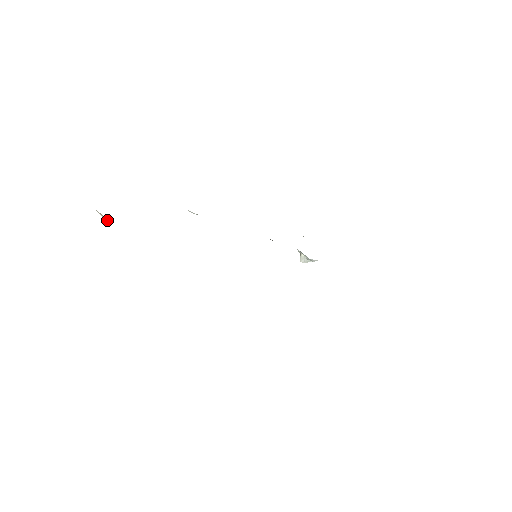
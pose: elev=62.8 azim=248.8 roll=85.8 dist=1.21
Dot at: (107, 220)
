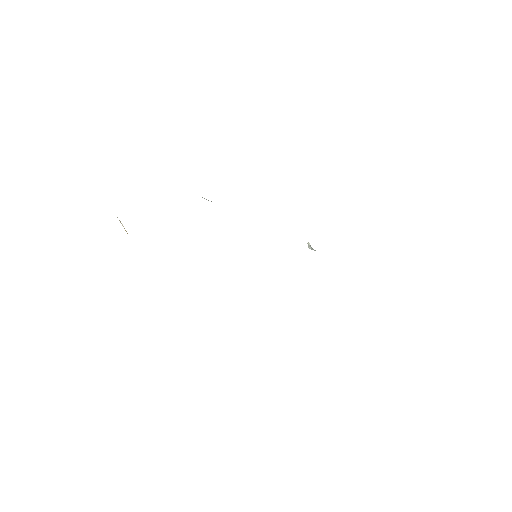
Dot at: (124, 228)
